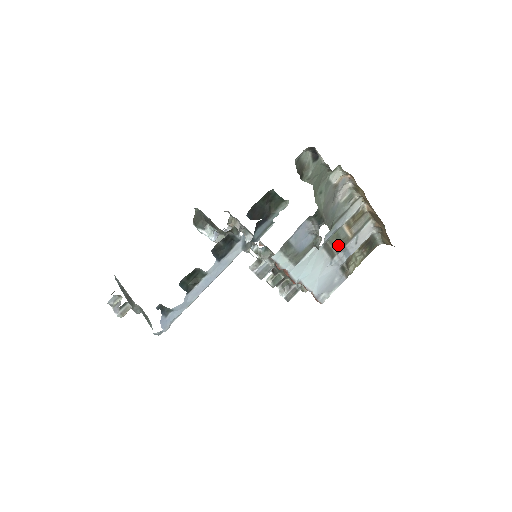
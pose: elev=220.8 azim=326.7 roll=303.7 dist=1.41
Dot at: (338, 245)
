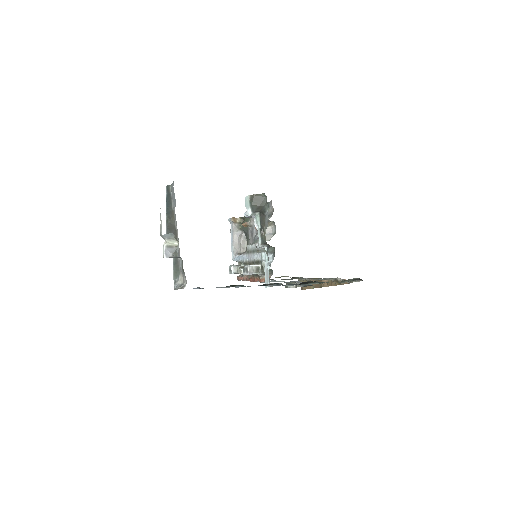
Dot at: occluded
